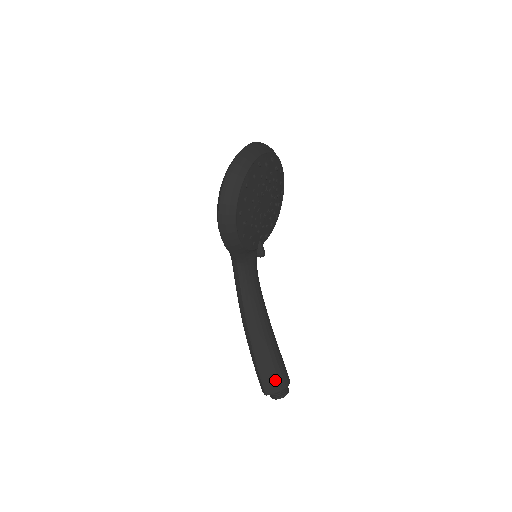
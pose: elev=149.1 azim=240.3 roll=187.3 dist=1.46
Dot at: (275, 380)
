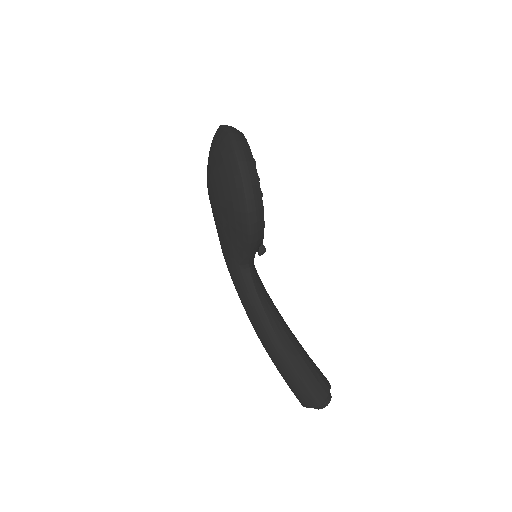
Dot at: (321, 383)
